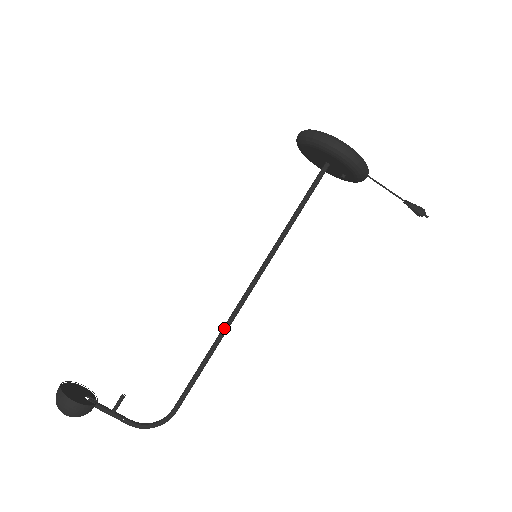
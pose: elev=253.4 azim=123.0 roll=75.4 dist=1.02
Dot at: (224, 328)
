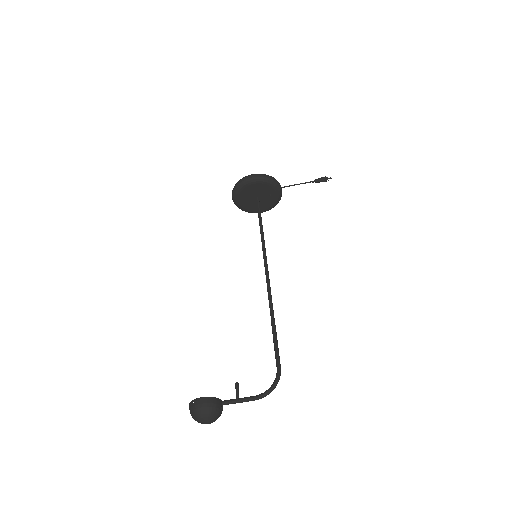
Dot at: (269, 300)
